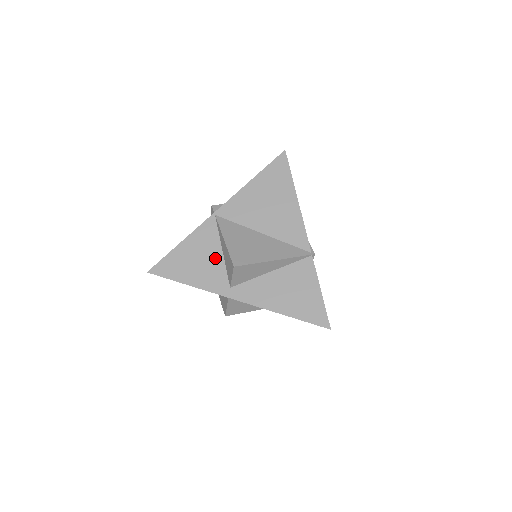
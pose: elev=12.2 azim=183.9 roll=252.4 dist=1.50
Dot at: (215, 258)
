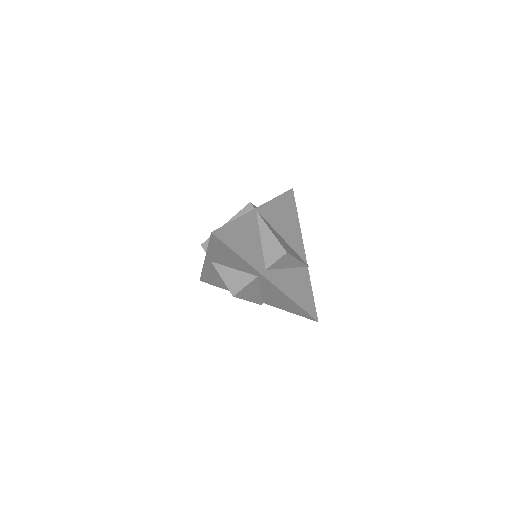
Dot at: (257, 243)
